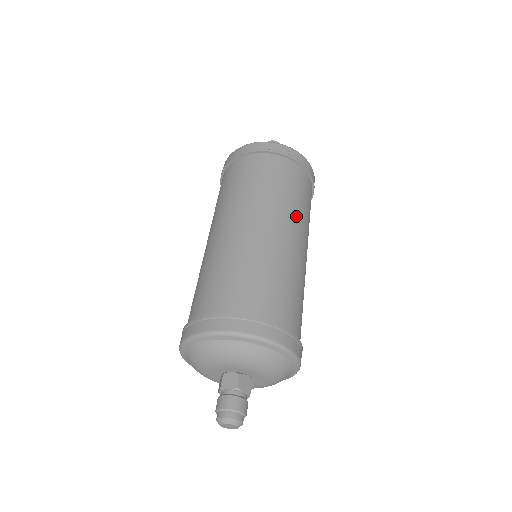
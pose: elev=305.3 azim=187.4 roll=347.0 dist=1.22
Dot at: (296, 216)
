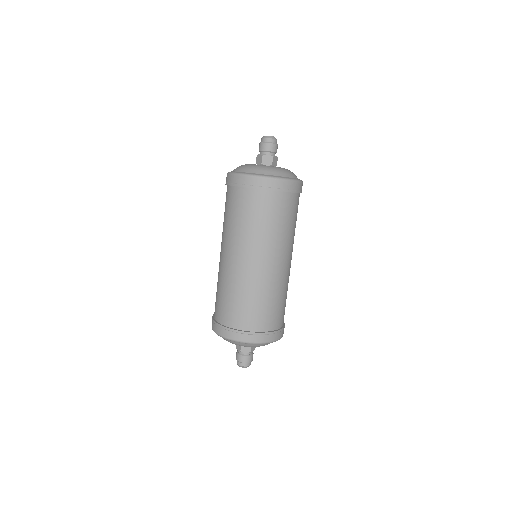
Dot at: (260, 242)
